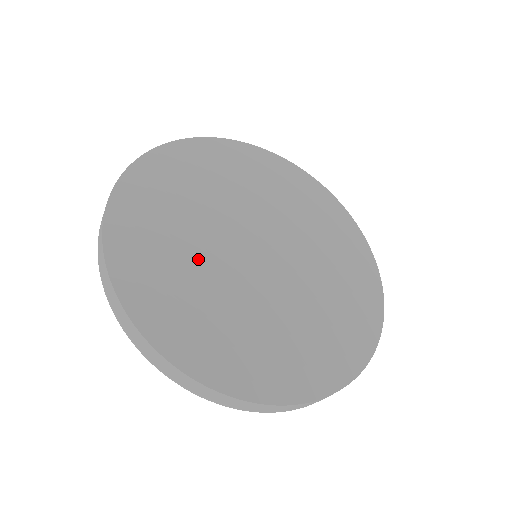
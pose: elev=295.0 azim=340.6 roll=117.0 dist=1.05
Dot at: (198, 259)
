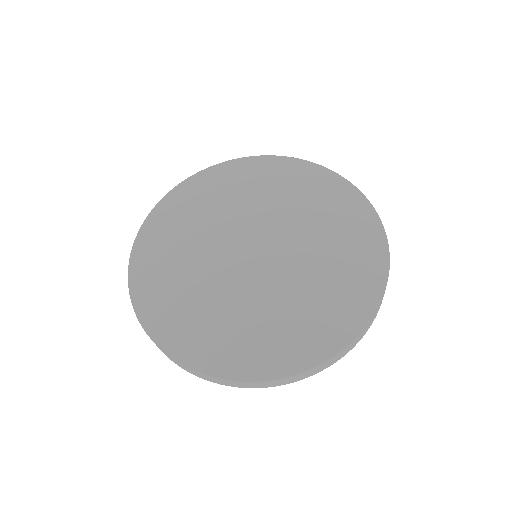
Dot at: (224, 301)
